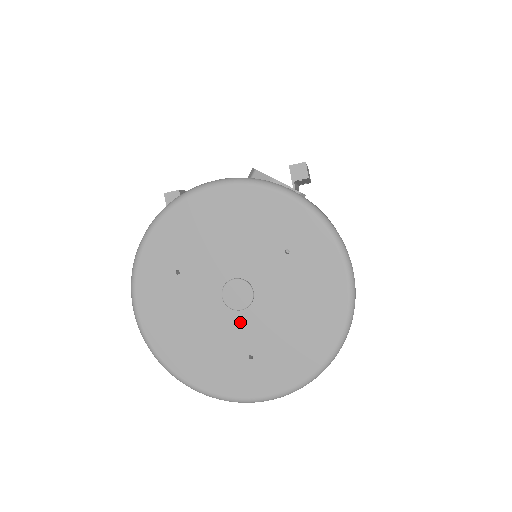
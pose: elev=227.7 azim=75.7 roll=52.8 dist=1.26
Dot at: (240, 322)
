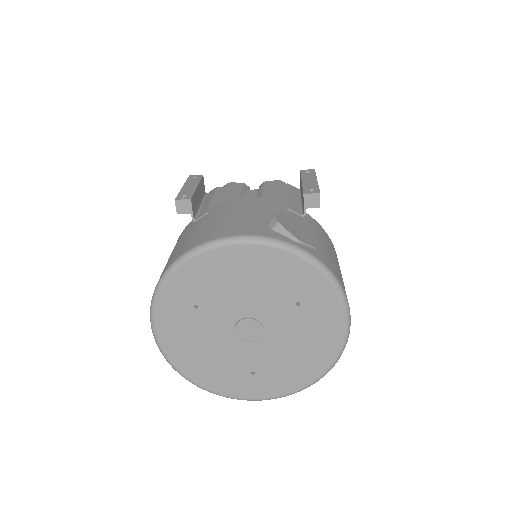
Dot at: (248, 349)
